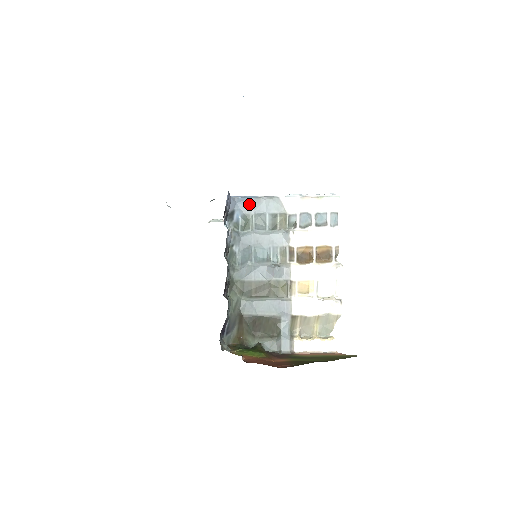
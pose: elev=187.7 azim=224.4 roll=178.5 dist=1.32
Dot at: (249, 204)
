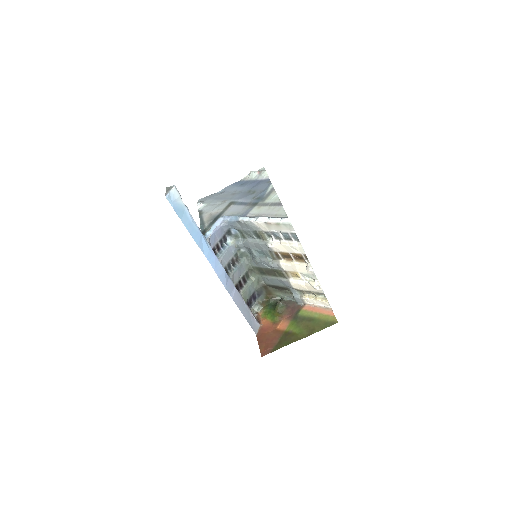
Dot at: (236, 224)
